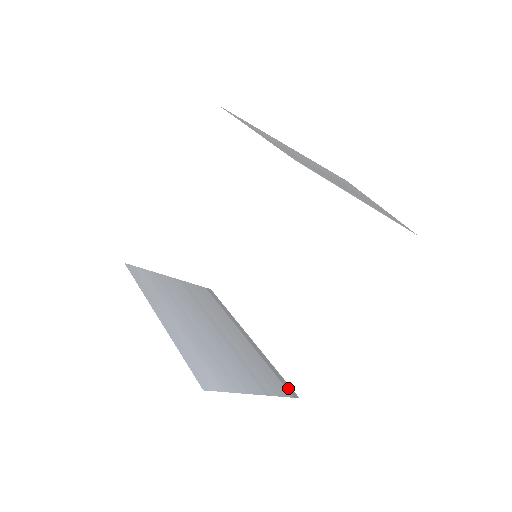
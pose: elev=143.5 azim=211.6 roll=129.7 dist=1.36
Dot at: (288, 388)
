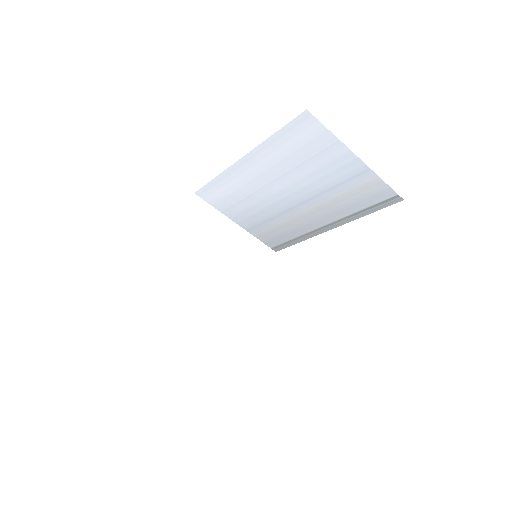
Dot at: occluded
